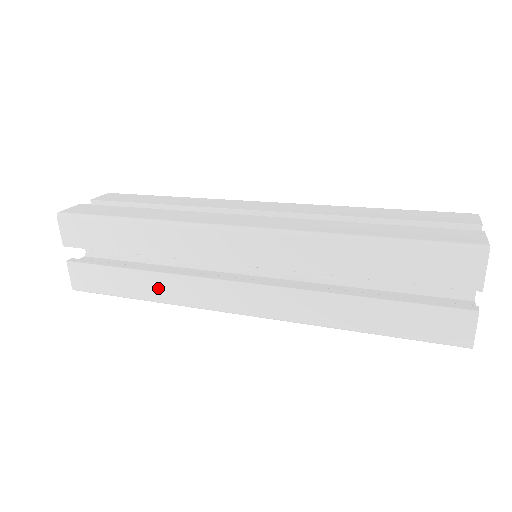
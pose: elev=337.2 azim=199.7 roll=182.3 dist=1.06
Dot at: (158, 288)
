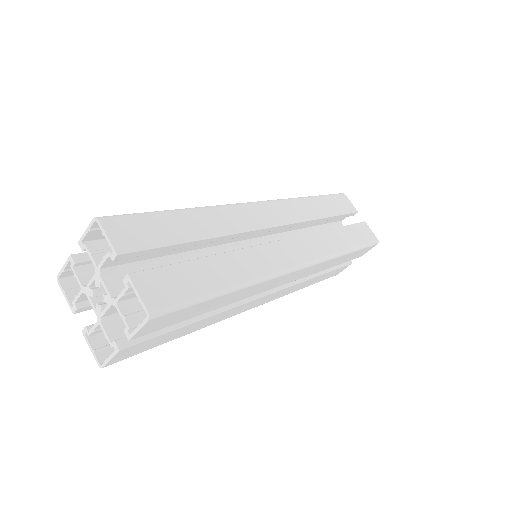
Dot at: (208, 322)
